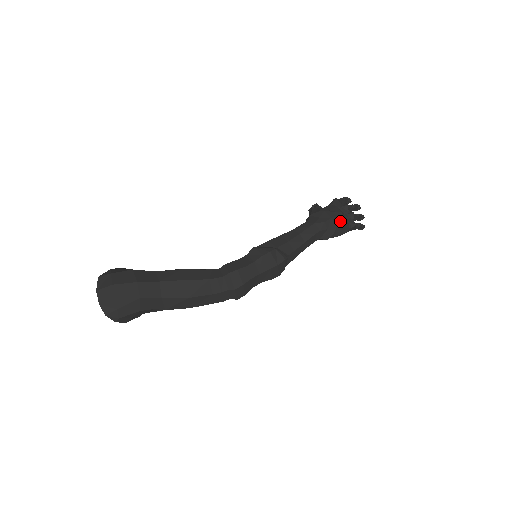
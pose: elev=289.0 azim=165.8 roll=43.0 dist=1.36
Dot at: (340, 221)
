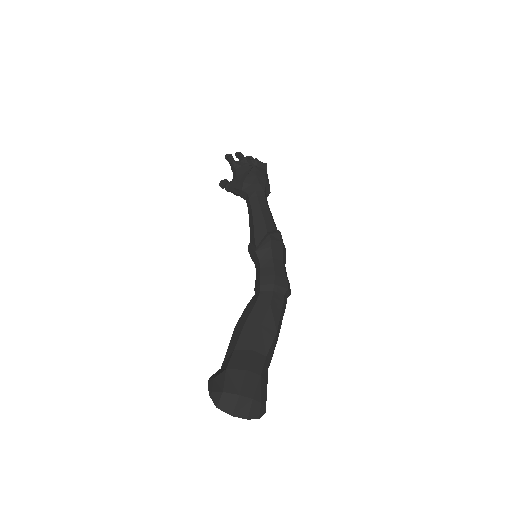
Dot at: (260, 172)
